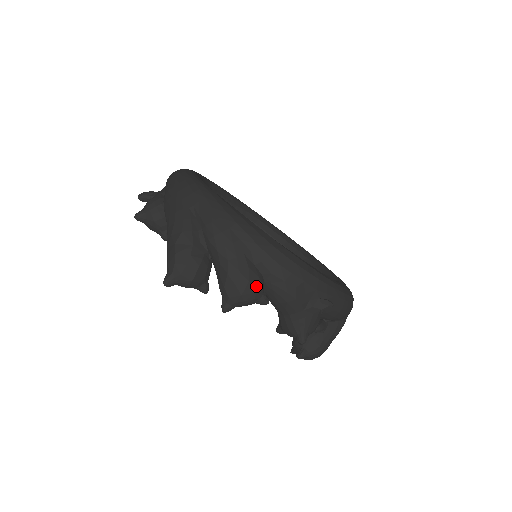
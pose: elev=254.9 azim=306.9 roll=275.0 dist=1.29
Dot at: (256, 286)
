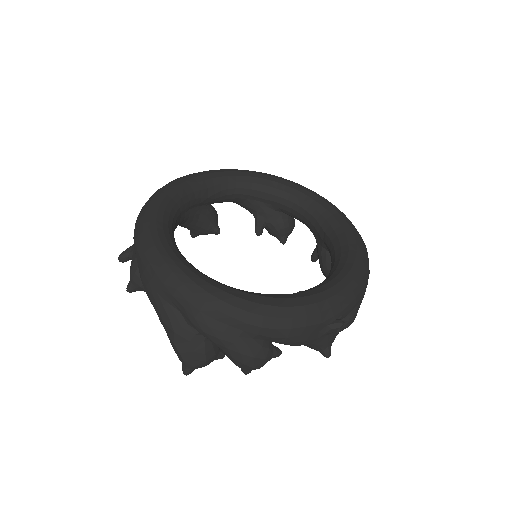
Dot at: (263, 355)
